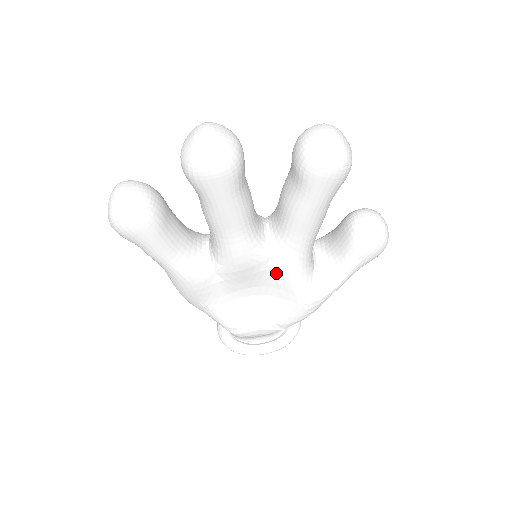
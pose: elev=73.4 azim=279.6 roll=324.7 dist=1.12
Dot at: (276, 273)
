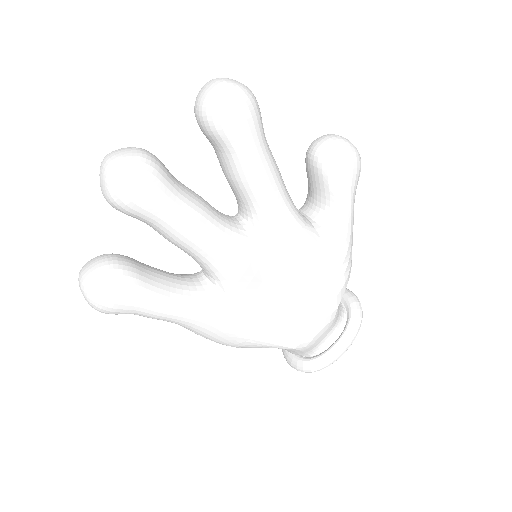
Dot at: (280, 252)
